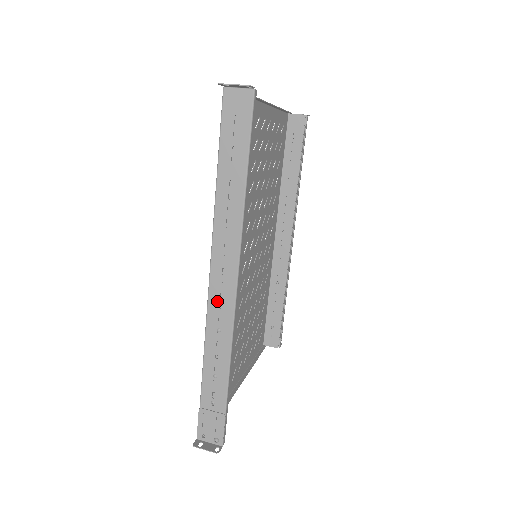
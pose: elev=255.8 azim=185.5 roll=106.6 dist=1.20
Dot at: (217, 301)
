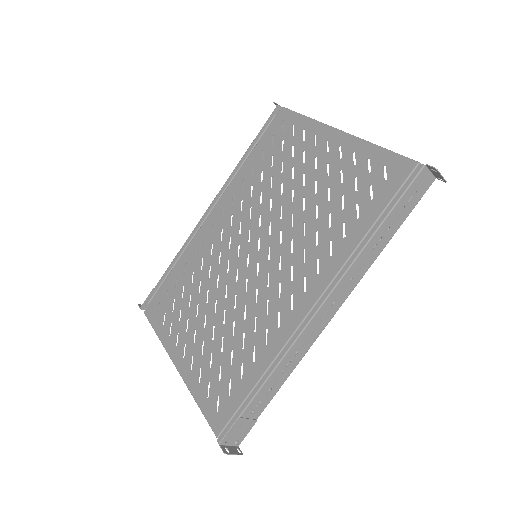
Dot at: (312, 329)
